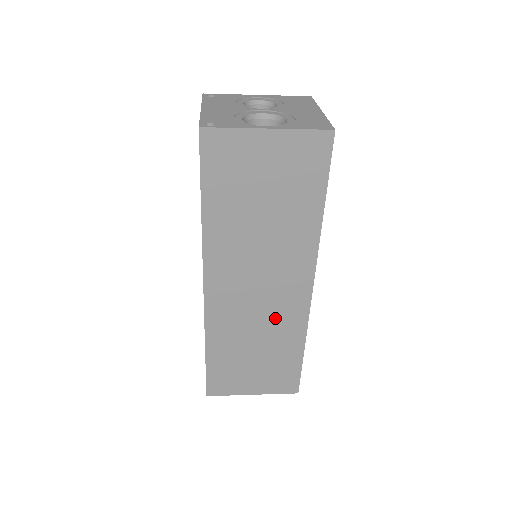
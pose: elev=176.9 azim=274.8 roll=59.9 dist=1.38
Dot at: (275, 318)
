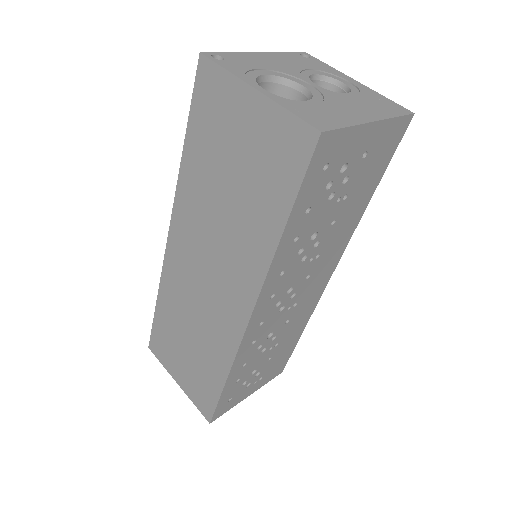
Dot at: (211, 322)
